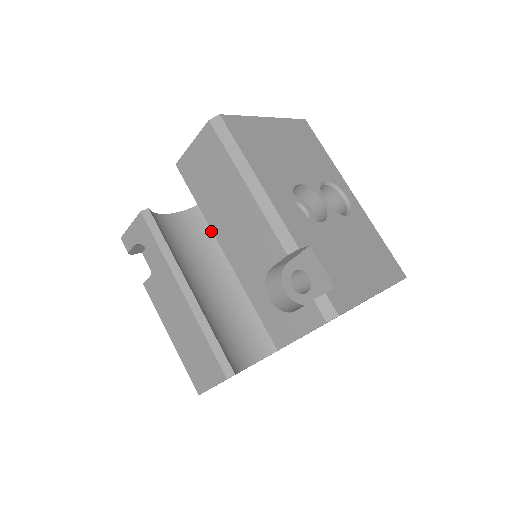
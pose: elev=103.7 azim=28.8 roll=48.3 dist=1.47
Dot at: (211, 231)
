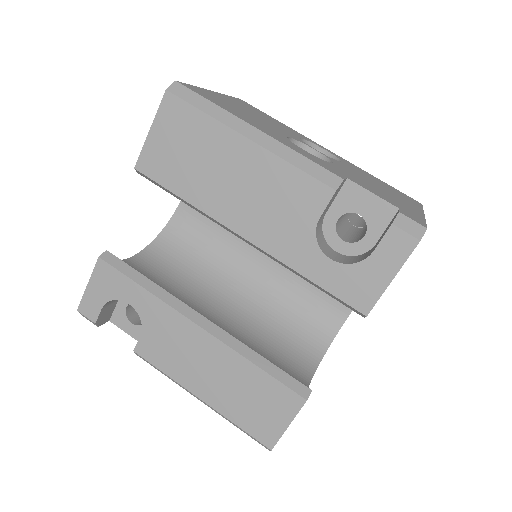
Dot at: (182, 262)
